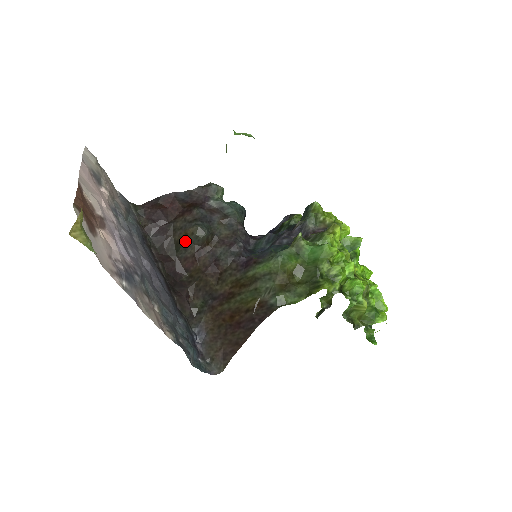
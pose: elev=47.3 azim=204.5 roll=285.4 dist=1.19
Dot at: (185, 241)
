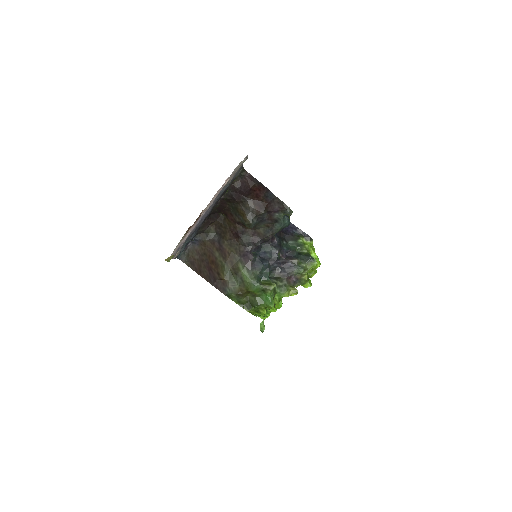
Dot at: (240, 215)
